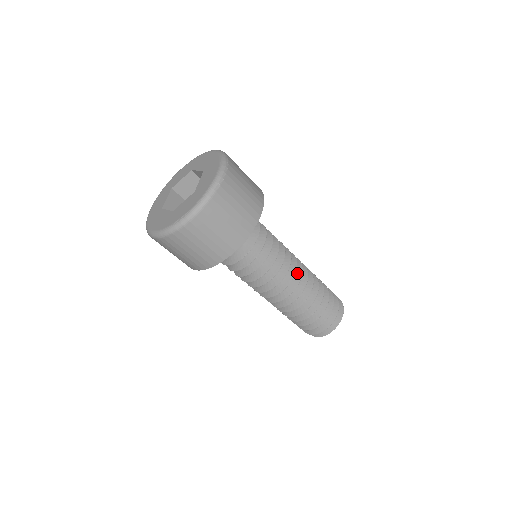
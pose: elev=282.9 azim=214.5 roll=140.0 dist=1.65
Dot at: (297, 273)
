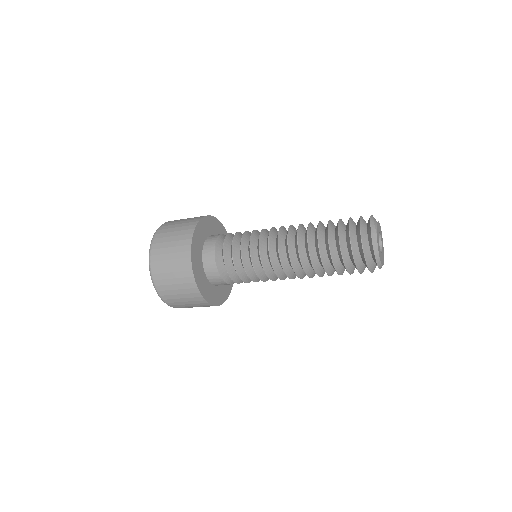
Dot at: occluded
